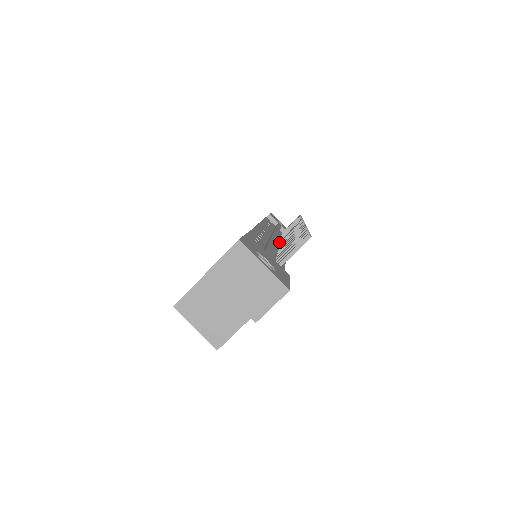
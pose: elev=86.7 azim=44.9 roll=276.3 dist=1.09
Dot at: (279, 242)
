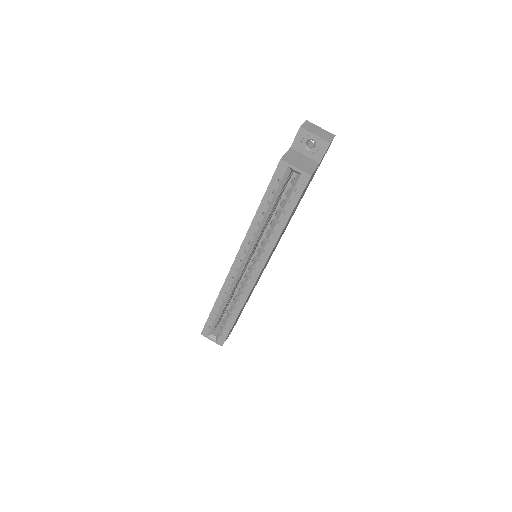
Dot at: occluded
